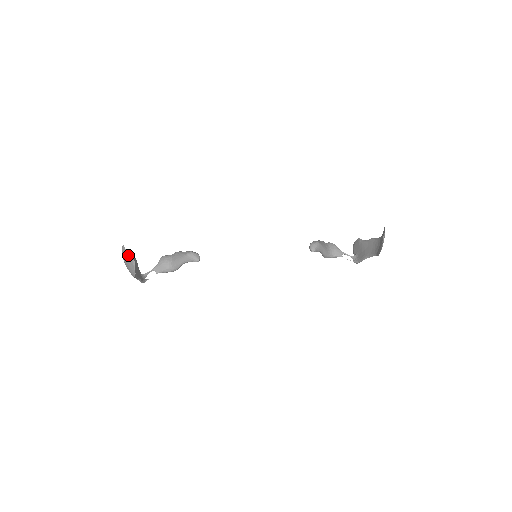
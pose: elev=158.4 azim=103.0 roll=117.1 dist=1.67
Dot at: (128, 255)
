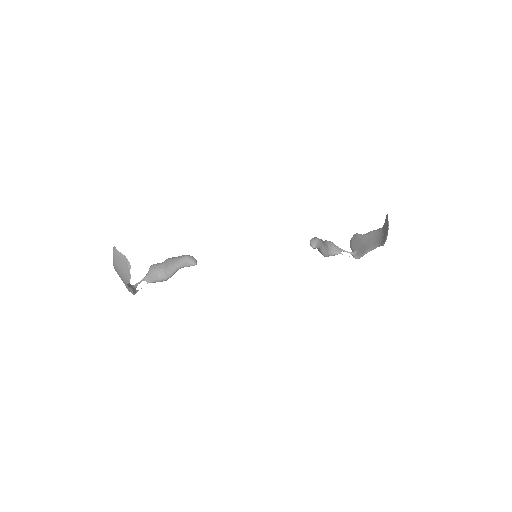
Dot at: (121, 257)
